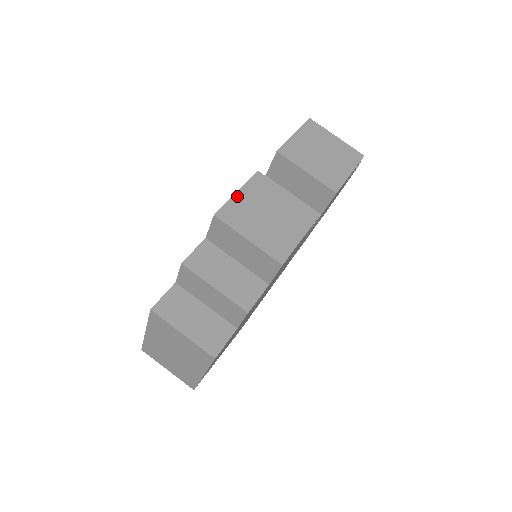
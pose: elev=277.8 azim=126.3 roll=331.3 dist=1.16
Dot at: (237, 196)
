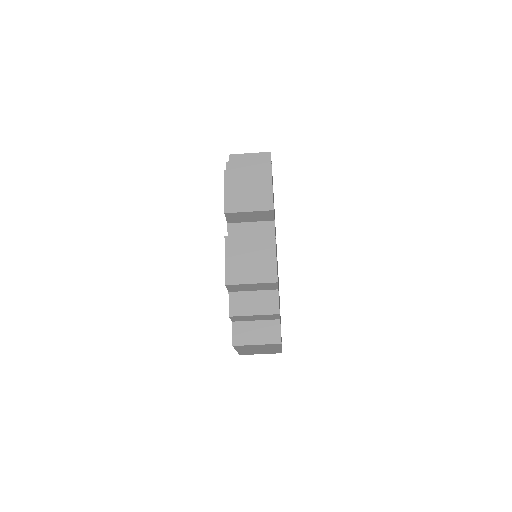
Dot at: (227, 263)
